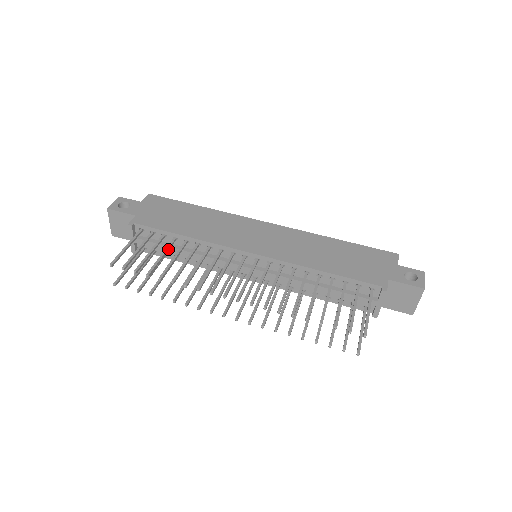
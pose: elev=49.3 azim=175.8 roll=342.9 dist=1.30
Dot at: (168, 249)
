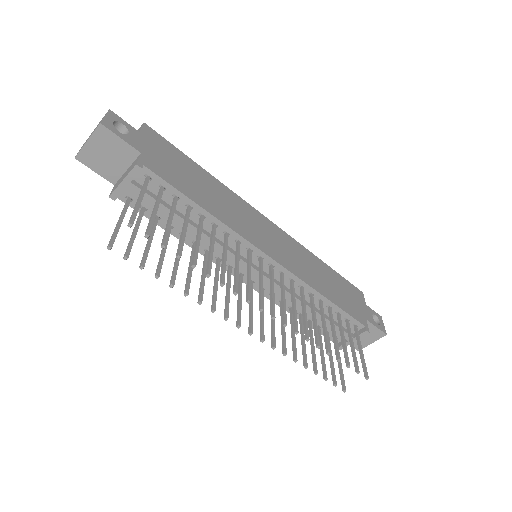
Dot at: (187, 221)
